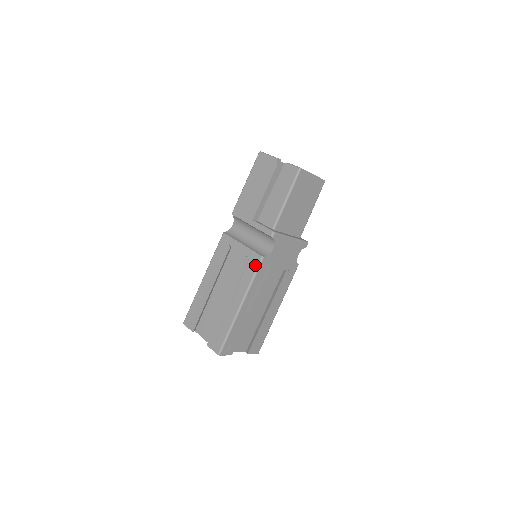
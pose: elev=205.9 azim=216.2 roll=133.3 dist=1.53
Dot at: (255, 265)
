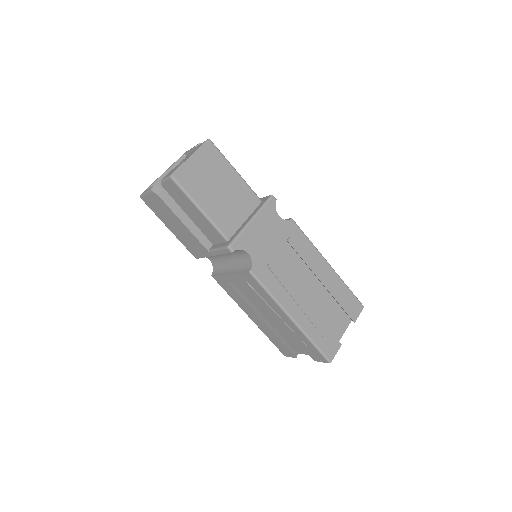
Dot at: (255, 283)
